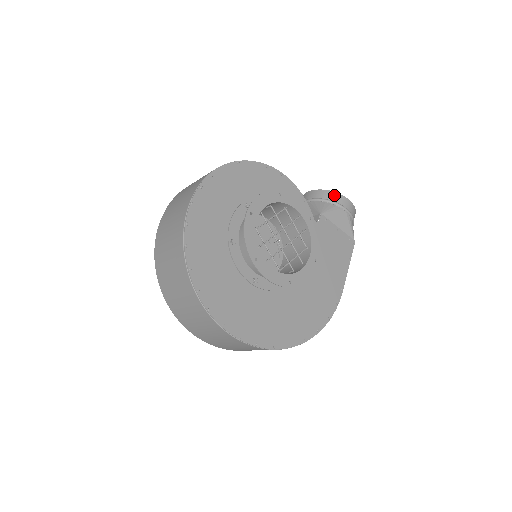
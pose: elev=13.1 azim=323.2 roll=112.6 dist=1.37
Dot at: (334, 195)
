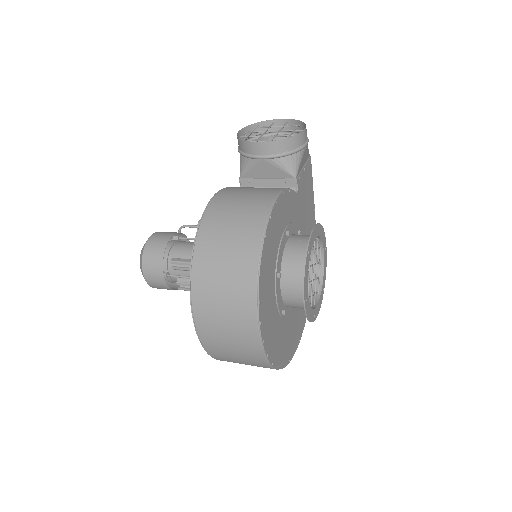
Dot at: (295, 140)
